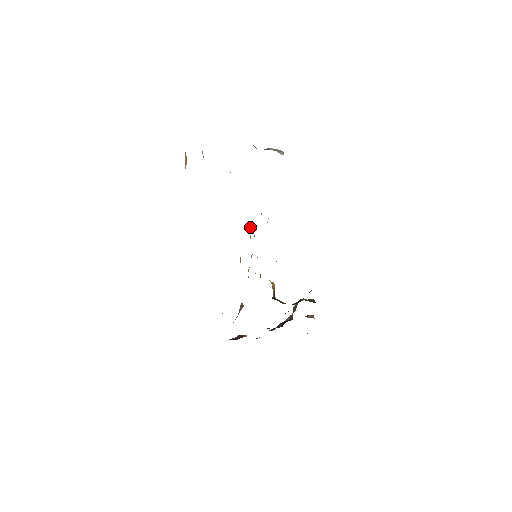
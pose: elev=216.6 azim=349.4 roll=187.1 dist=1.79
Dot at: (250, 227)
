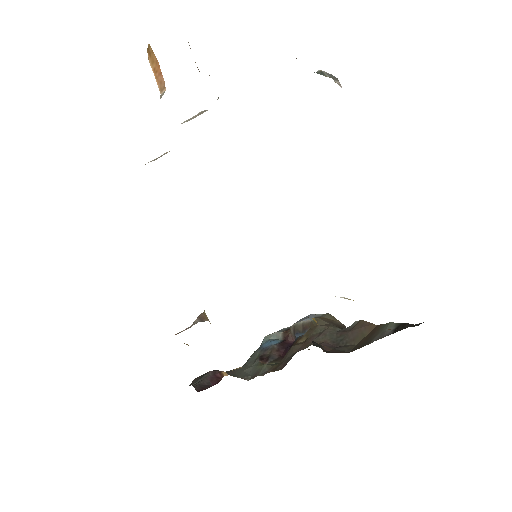
Dot at: occluded
